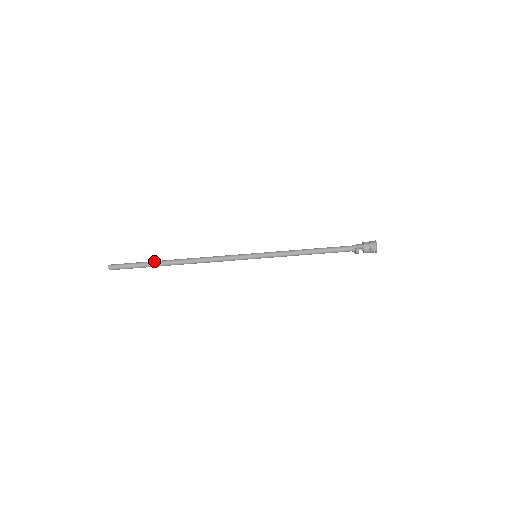
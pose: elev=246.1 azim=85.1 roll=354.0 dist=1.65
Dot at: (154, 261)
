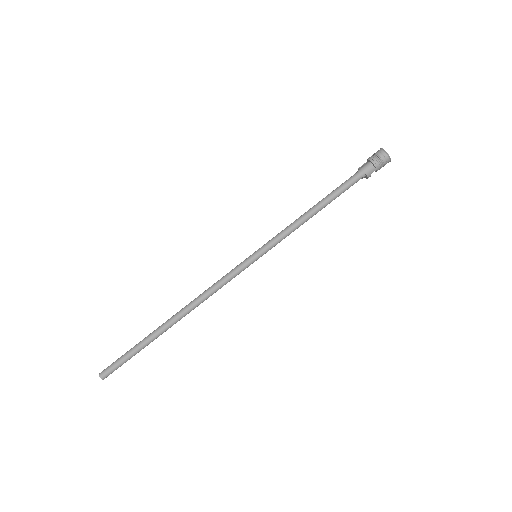
Dot at: (146, 338)
